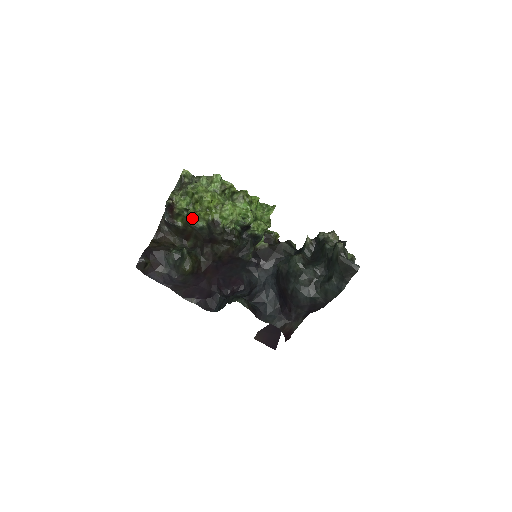
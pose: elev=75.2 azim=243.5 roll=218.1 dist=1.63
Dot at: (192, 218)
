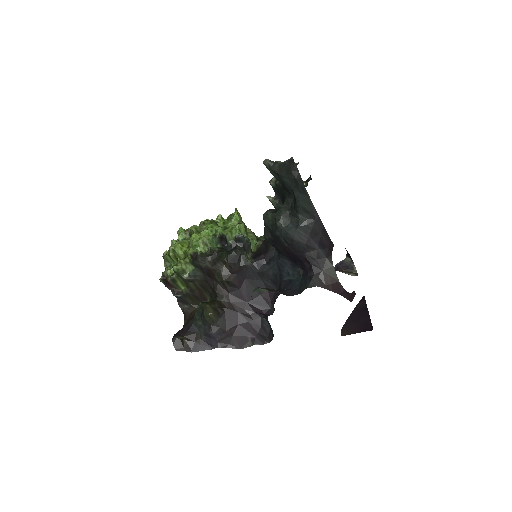
Dot at: (178, 270)
